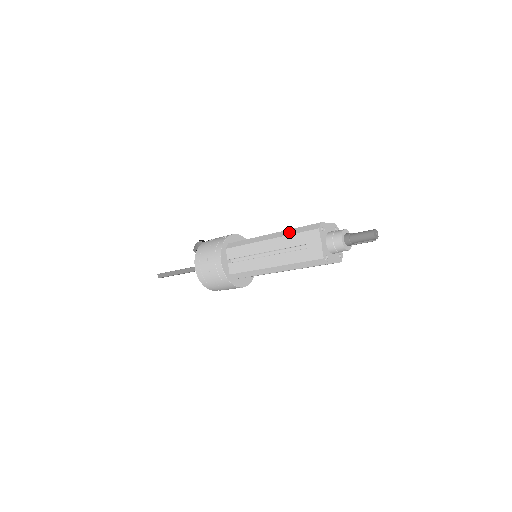
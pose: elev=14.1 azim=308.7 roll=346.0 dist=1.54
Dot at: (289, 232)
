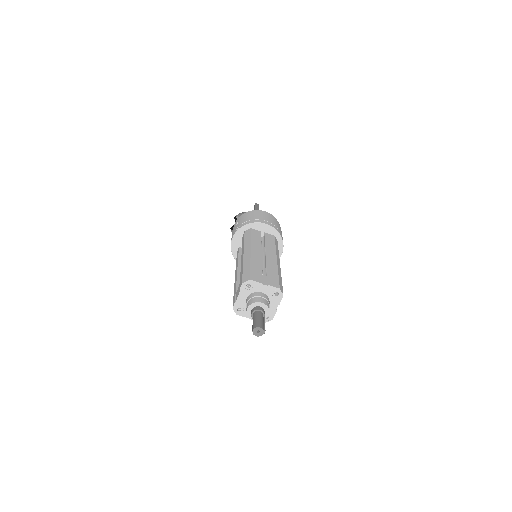
Dot at: occluded
